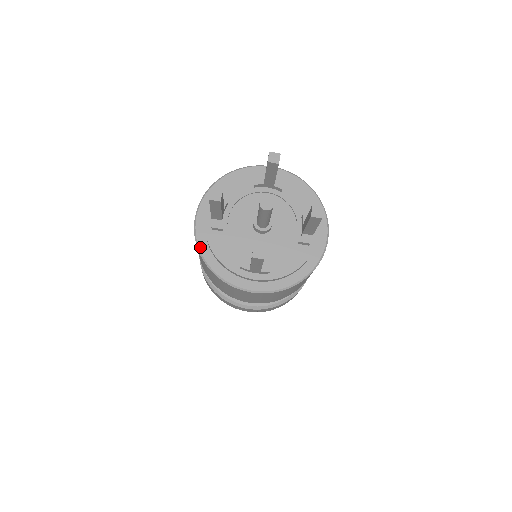
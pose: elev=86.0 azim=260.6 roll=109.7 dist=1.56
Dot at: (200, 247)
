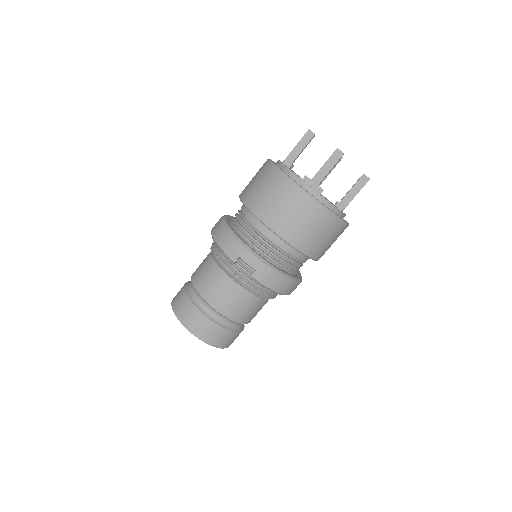
Dot at: (273, 162)
